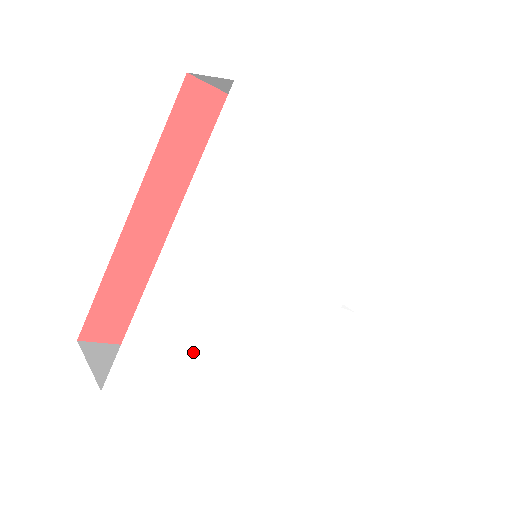
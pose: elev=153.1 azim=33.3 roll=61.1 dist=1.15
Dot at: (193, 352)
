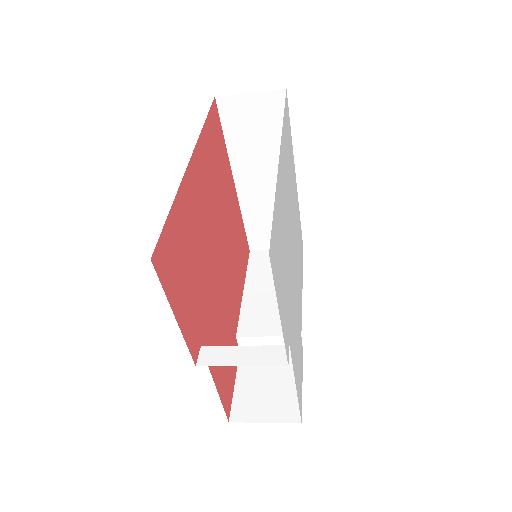
Dot at: (283, 282)
